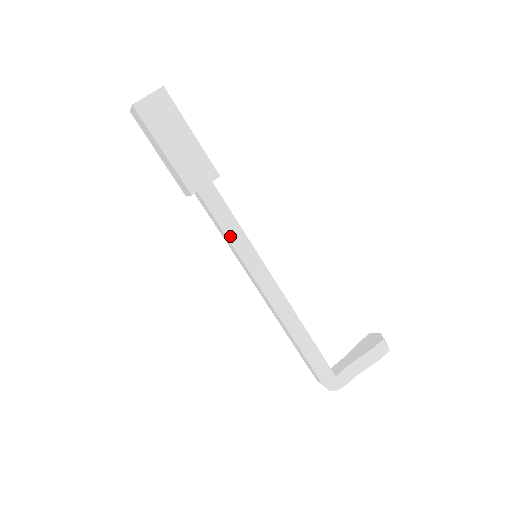
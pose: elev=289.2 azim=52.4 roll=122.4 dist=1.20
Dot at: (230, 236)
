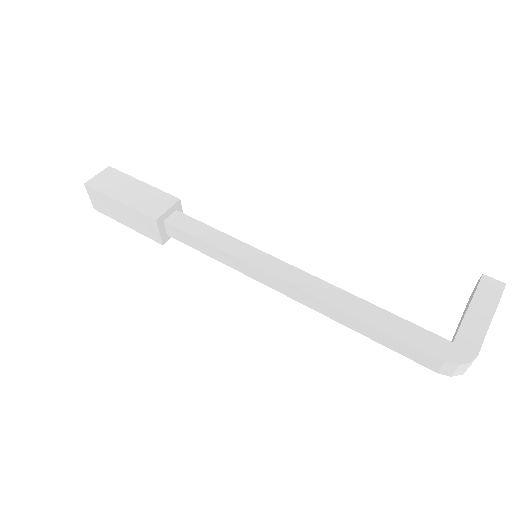
Dot at: (213, 243)
